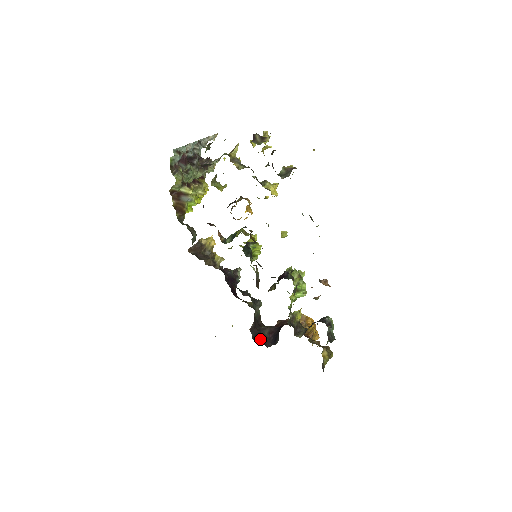
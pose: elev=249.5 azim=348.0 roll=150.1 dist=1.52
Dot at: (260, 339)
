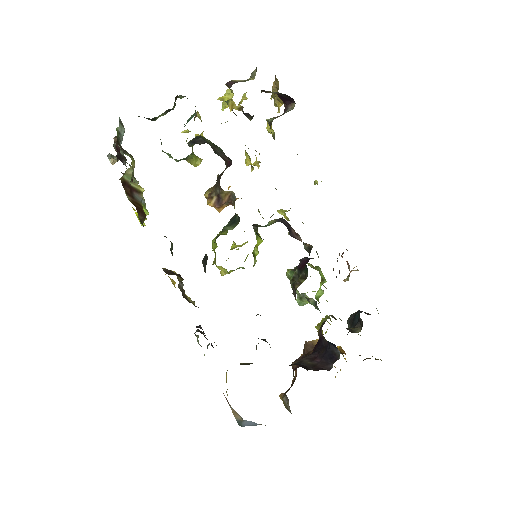
Dot at: (311, 369)
